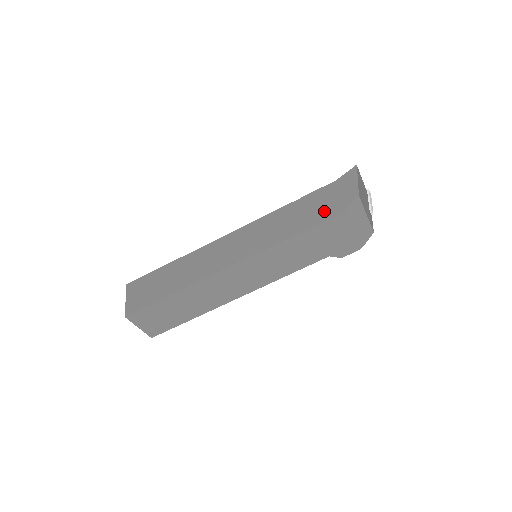
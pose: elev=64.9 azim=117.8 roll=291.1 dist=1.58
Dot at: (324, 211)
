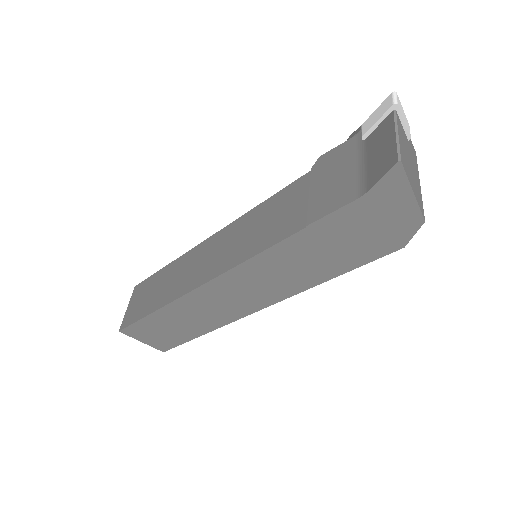
Dot at: (367, 248)
